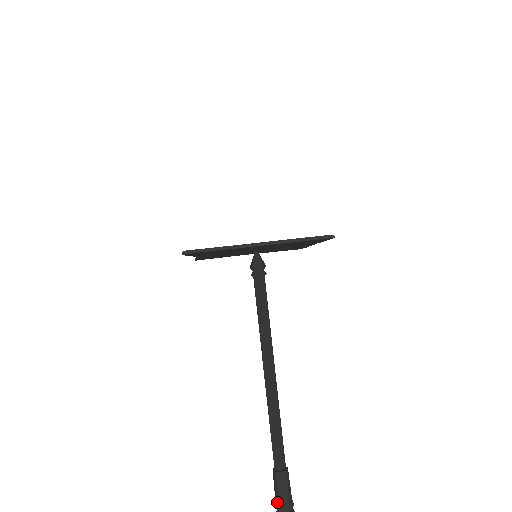
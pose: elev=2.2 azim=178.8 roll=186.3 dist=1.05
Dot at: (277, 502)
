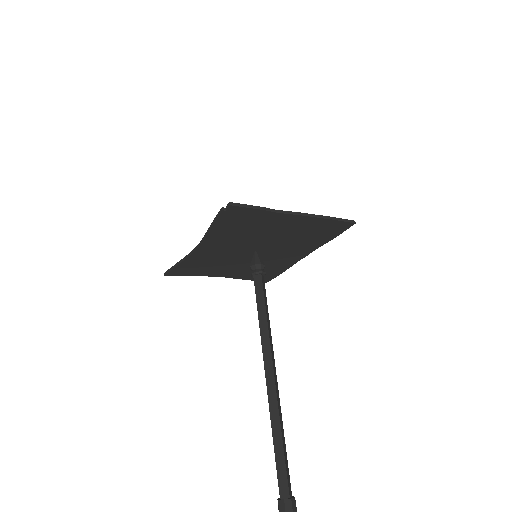
Dot at: out of frame
